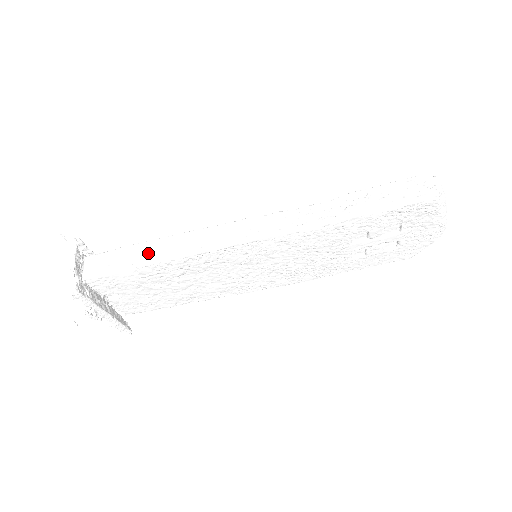
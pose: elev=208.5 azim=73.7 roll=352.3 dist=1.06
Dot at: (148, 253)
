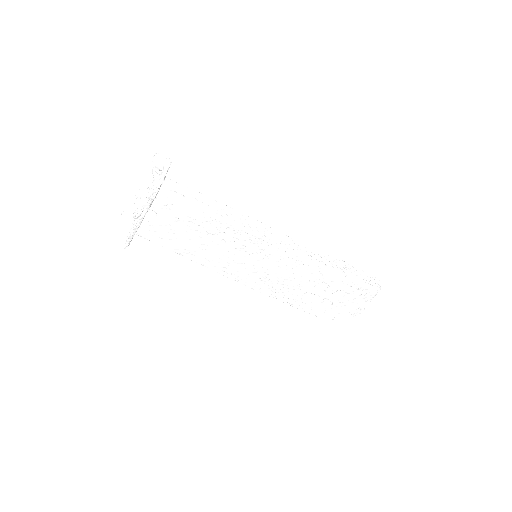
Dot at: (210, 206)
